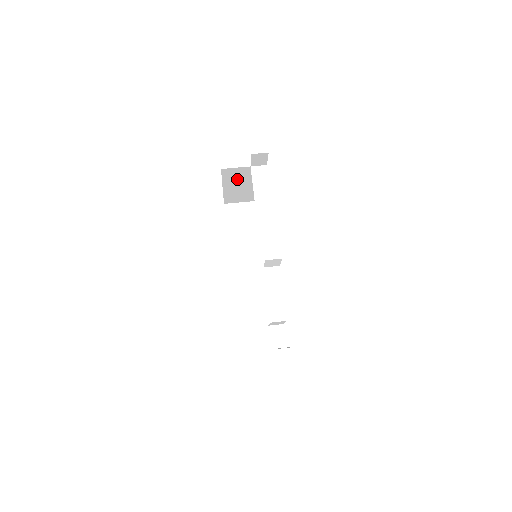
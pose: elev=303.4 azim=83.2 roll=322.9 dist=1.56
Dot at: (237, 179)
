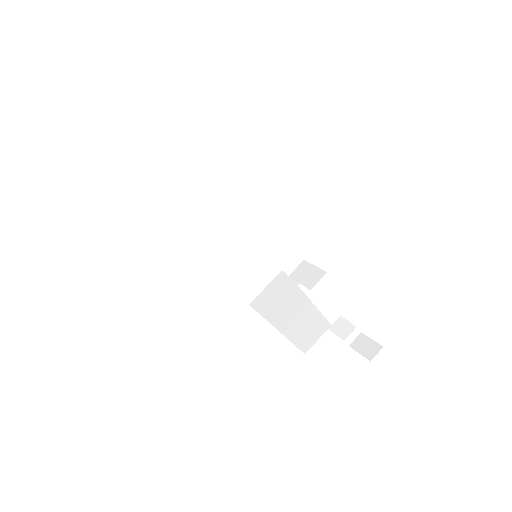
Dot at: occluded
